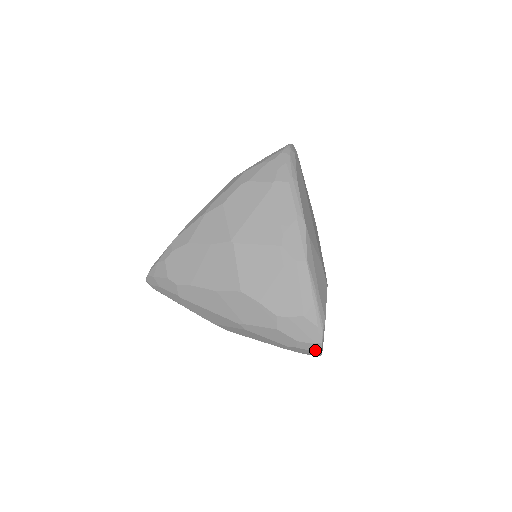
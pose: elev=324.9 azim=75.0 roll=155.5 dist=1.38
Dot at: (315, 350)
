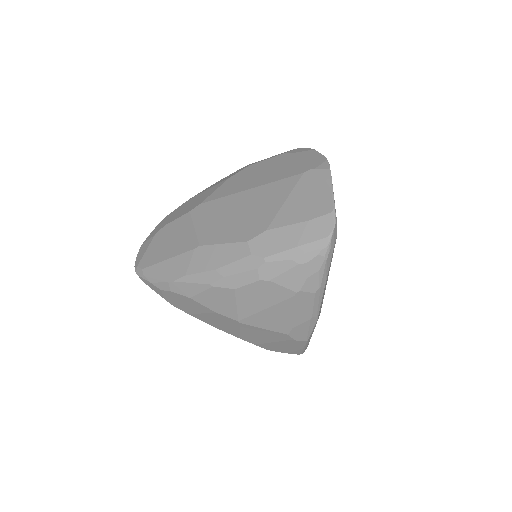
Dot at: occluded
